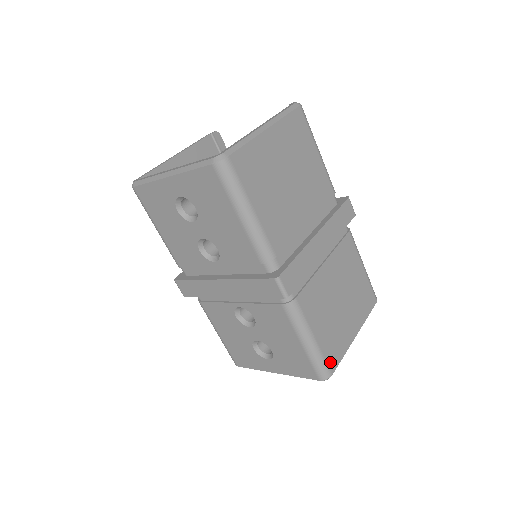
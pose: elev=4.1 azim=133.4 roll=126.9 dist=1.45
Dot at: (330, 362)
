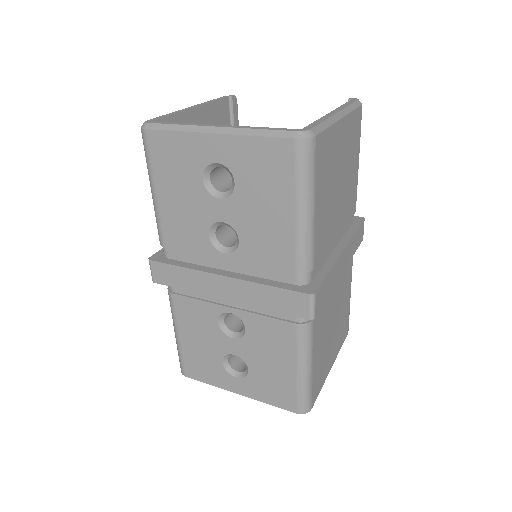
Dot at: (313, 395)
